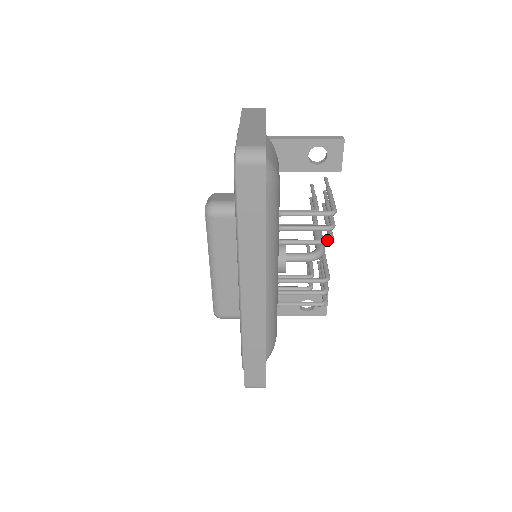
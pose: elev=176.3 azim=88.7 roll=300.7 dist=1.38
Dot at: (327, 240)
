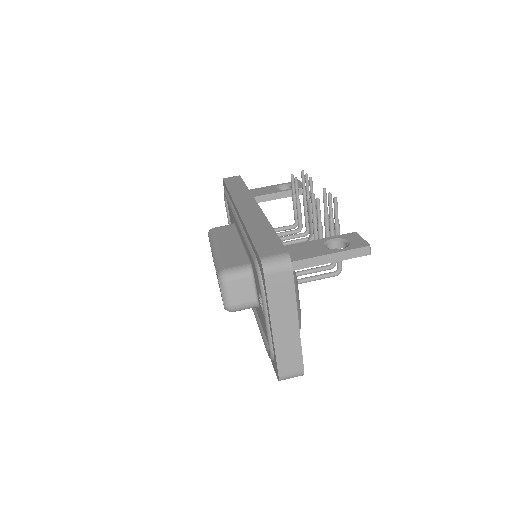
Dot at: occluded
